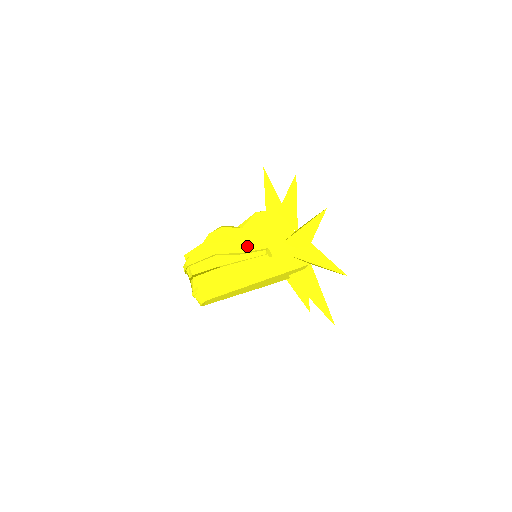
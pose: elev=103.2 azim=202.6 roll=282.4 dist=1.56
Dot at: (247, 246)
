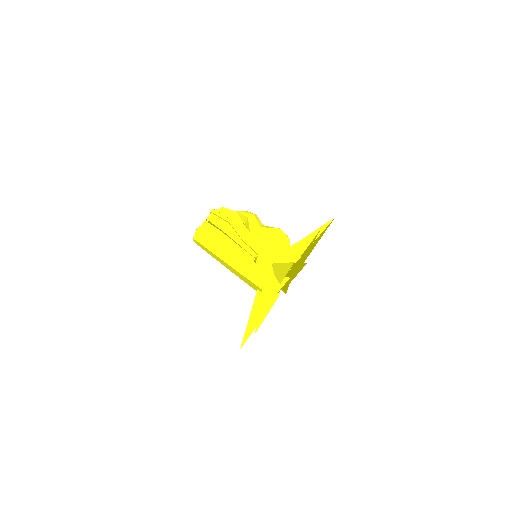
Dot at: (249, 239)
